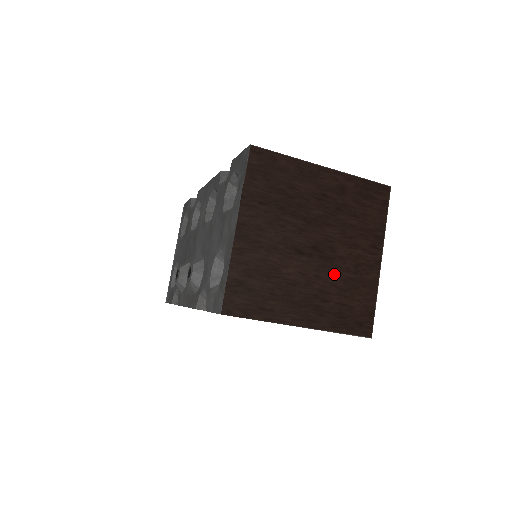
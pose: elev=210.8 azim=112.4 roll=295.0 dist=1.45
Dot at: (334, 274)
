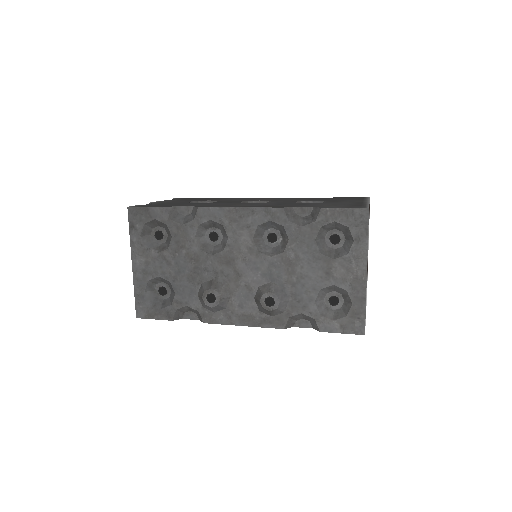
Dot at: occluded
